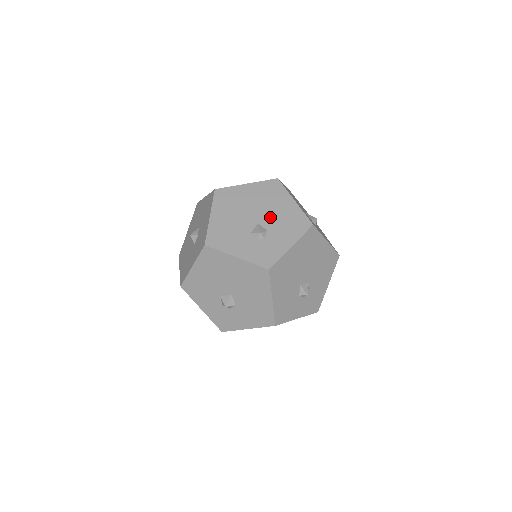
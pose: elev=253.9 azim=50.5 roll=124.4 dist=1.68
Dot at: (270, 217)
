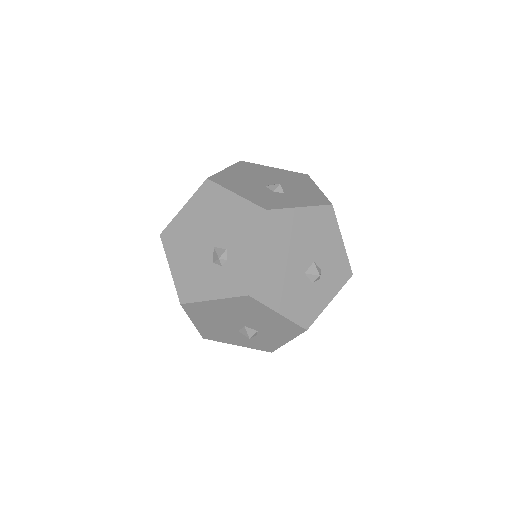
Dot at: (221, 231)
